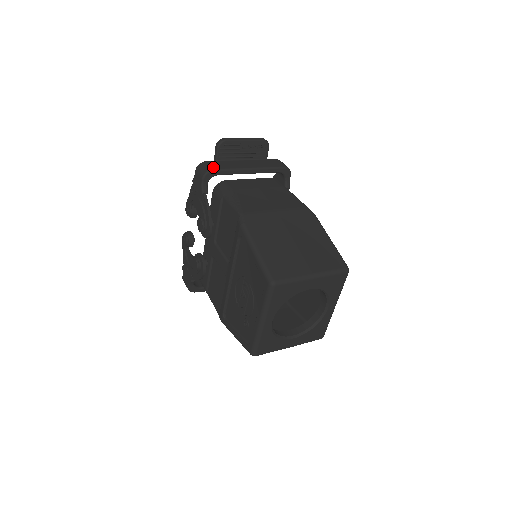
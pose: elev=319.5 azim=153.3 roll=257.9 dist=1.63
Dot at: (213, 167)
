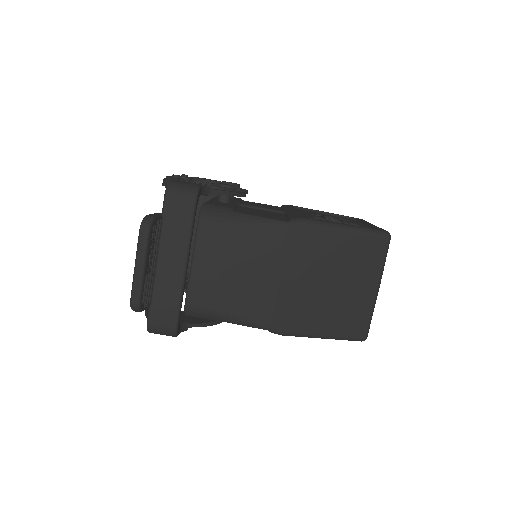
Dot at: (170, 324)
